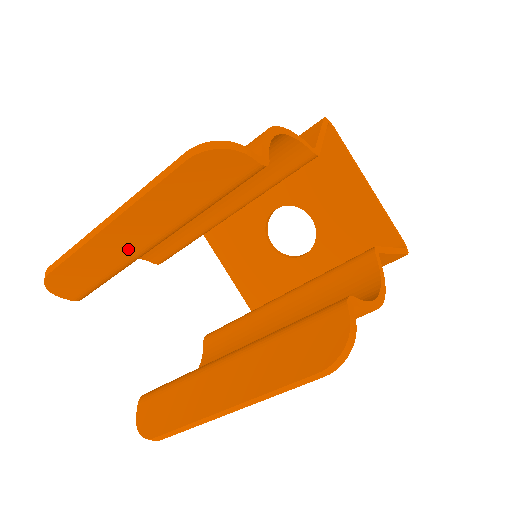
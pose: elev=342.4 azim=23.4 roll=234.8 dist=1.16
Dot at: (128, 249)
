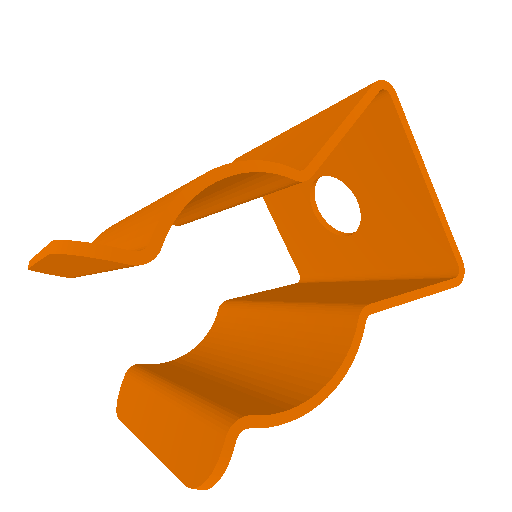
Dot at: (75, 272)
